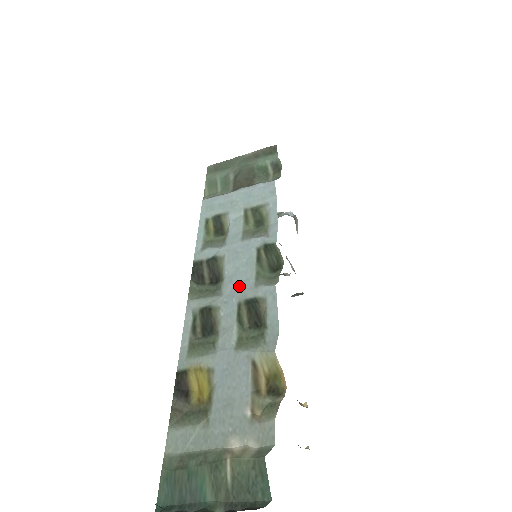
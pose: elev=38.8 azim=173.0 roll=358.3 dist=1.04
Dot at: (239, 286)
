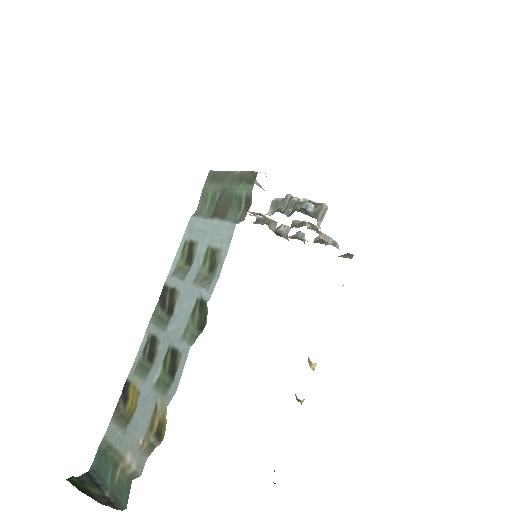
Dot at: (175, 330)
